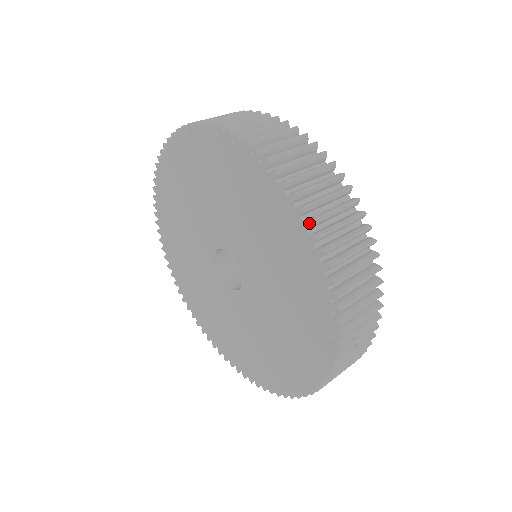
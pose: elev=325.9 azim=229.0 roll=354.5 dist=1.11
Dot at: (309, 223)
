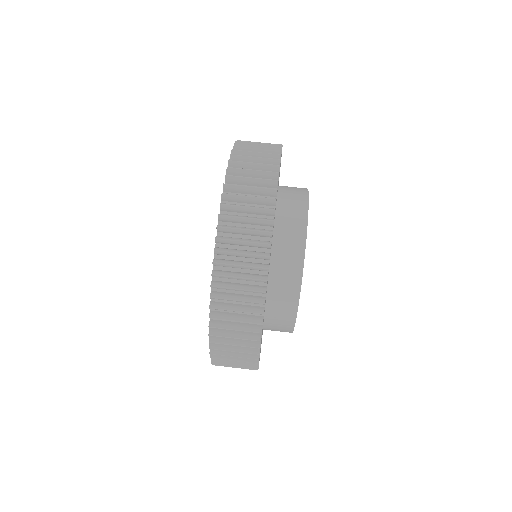
Dot at: occluded
